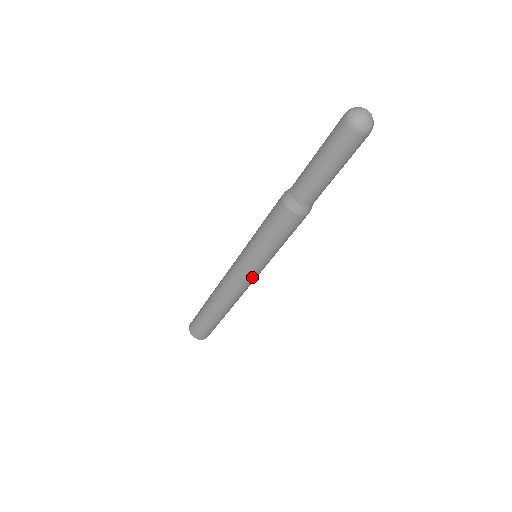
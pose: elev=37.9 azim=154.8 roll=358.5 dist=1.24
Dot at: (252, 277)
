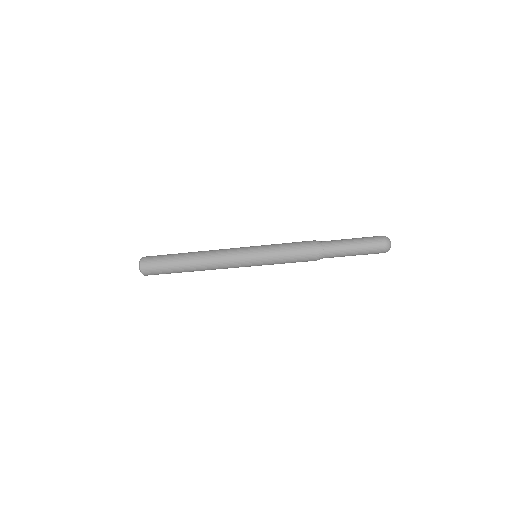
Dot at: occluded
